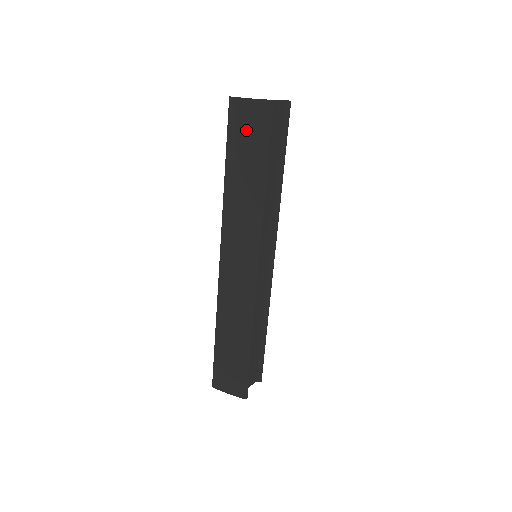
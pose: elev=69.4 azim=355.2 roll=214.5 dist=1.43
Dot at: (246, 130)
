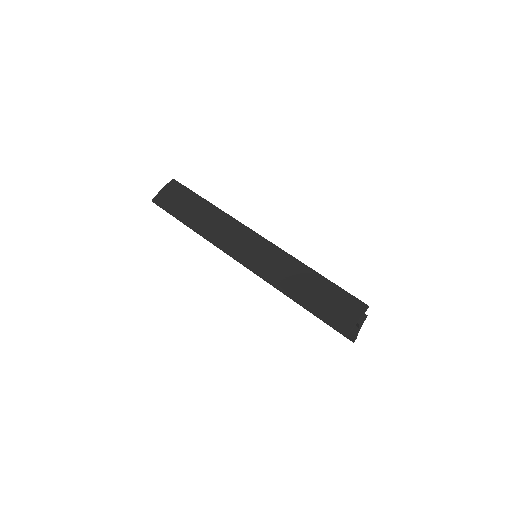
Dot at: (175, 198)
